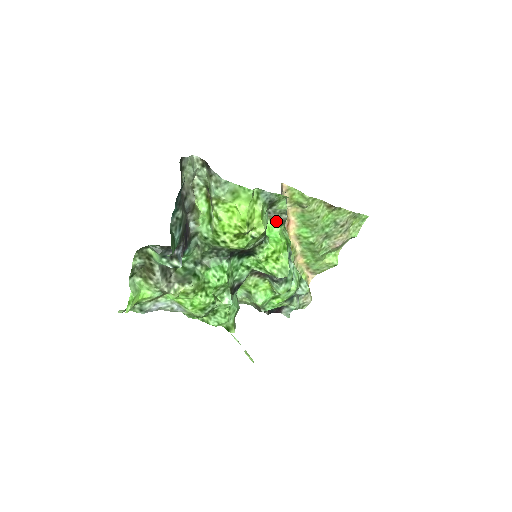
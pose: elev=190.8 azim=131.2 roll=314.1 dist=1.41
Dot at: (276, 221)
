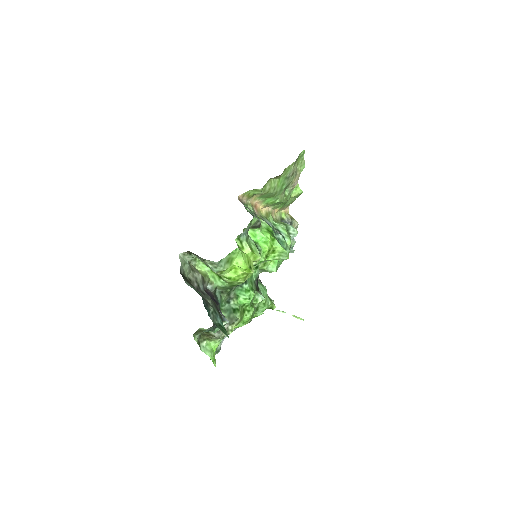
Dot at: (254, 228)
